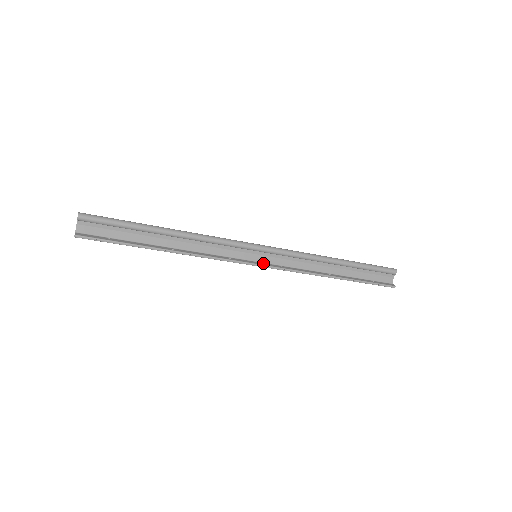
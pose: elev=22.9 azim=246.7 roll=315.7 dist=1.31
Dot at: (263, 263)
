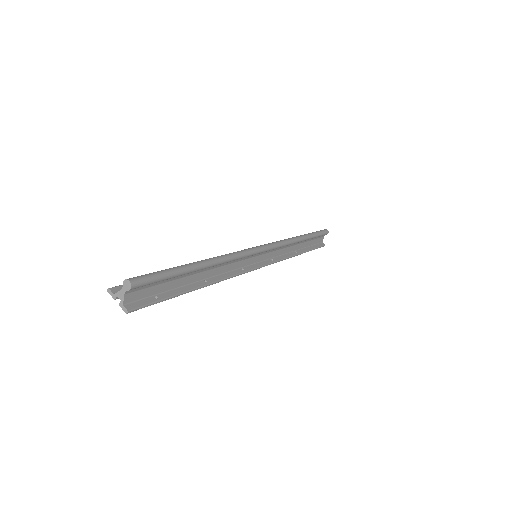
Dot at: (261, 262)
